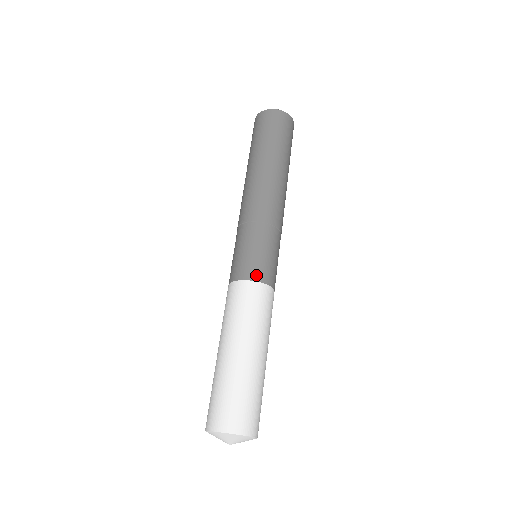
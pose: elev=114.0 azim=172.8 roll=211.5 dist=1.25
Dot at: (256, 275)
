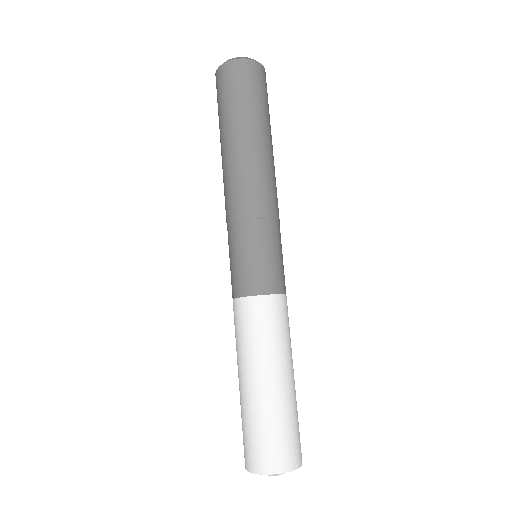
Dot at: (239, 290)
